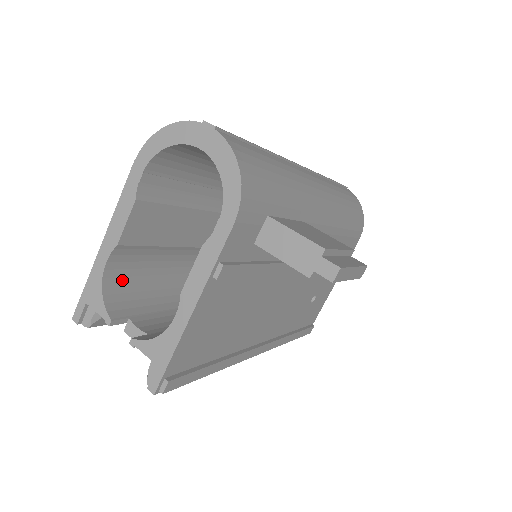
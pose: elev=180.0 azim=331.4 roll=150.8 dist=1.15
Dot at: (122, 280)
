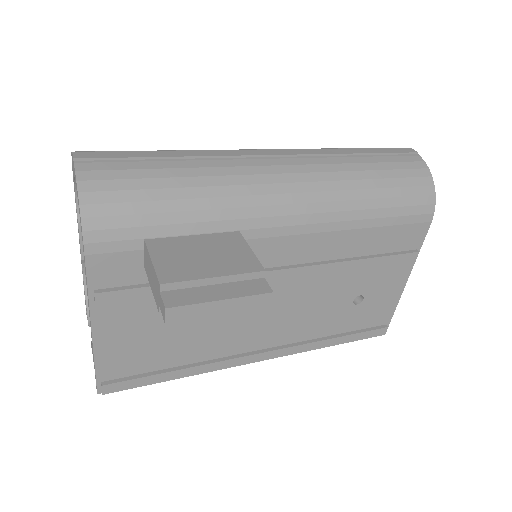
Dot at: occluded
